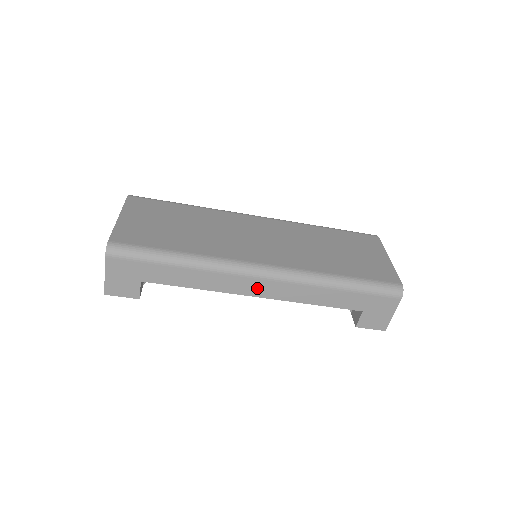
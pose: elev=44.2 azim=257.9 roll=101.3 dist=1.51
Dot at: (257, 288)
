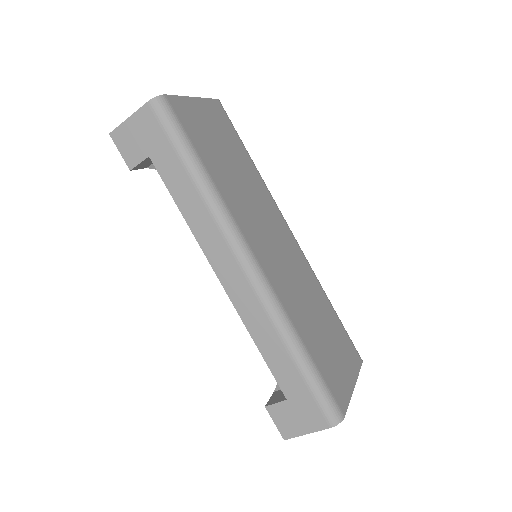
Dot at: (229, 274)
